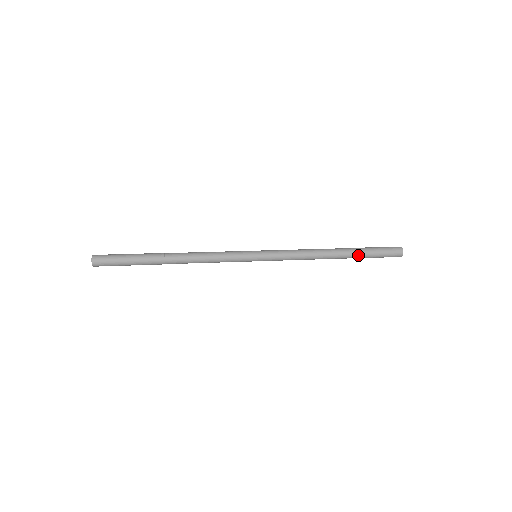
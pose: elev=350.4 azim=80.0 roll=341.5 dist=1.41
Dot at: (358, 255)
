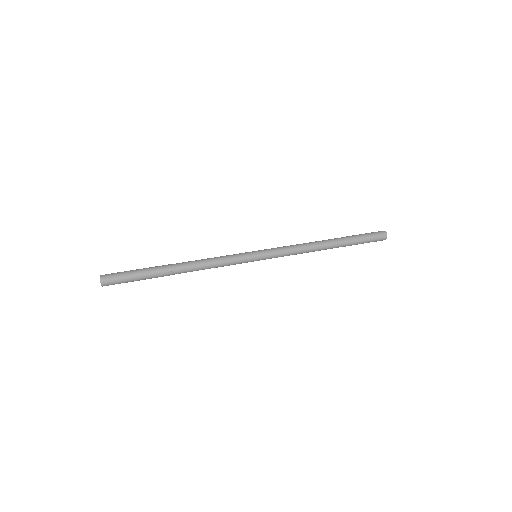
Dot at: occluded
